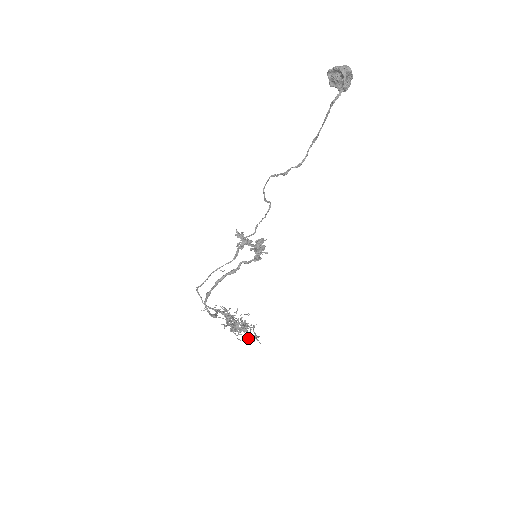
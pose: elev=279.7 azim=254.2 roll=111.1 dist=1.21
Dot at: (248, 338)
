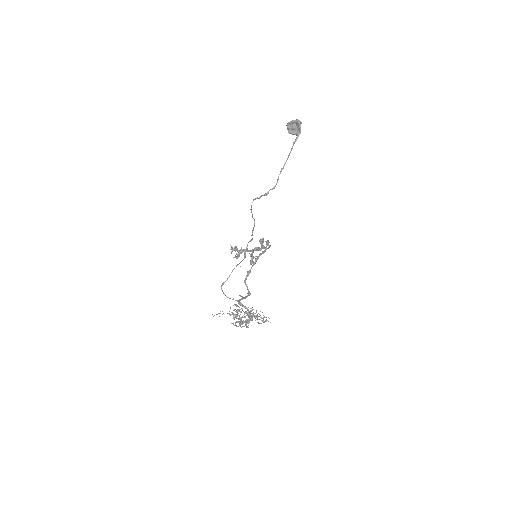
Dot at: (264, 317)
